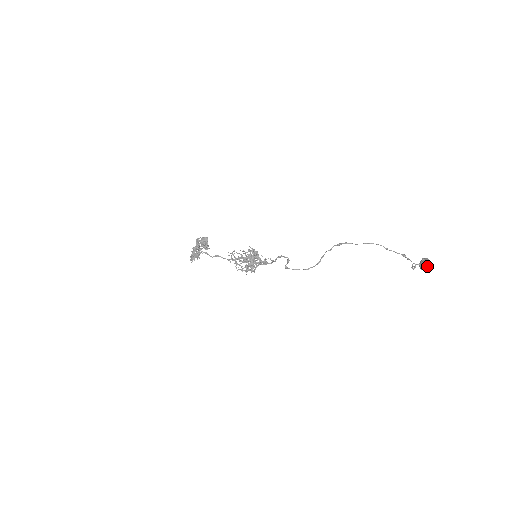
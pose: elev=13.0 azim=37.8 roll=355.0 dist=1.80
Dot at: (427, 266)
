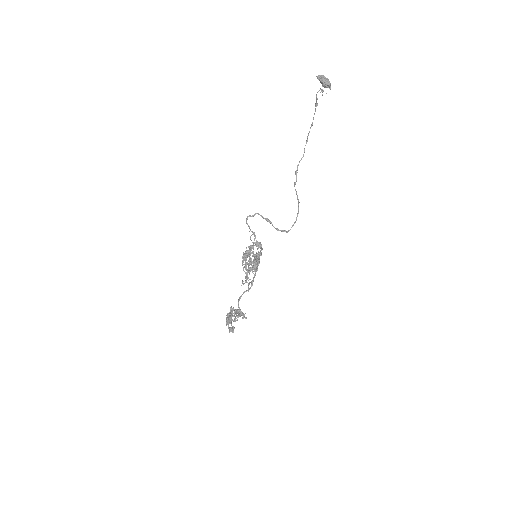
Dot at: (325, 78)
